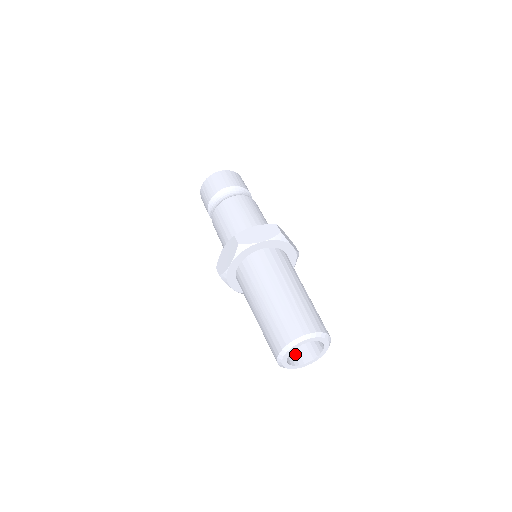
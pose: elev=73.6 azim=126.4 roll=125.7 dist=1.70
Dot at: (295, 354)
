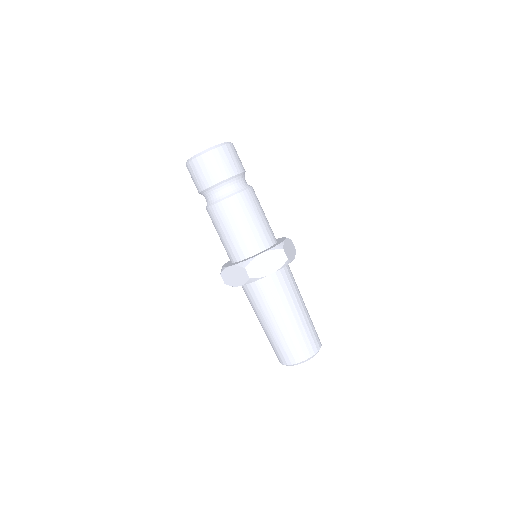
Dot at: occluded
